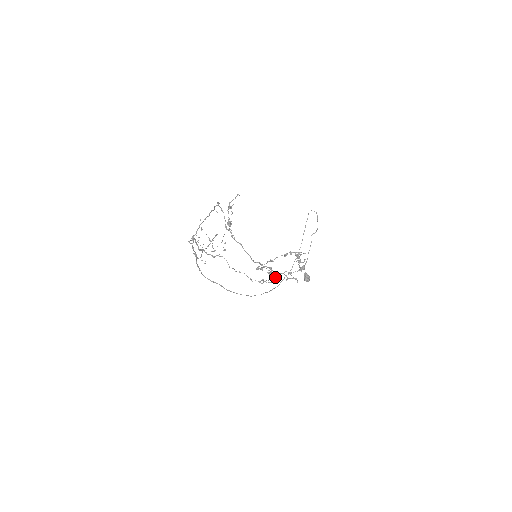
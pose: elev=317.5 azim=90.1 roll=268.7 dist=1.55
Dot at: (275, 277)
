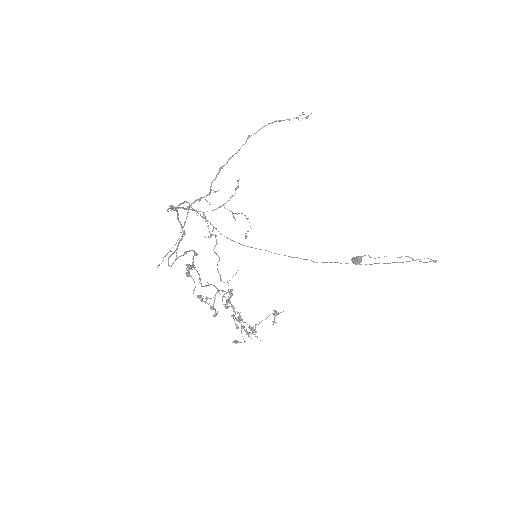
Dot at: occluded
